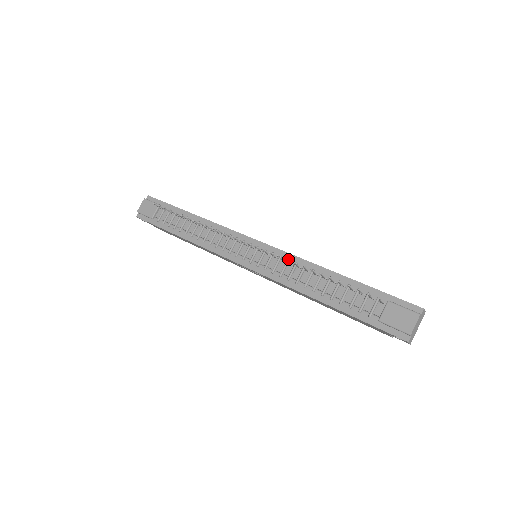
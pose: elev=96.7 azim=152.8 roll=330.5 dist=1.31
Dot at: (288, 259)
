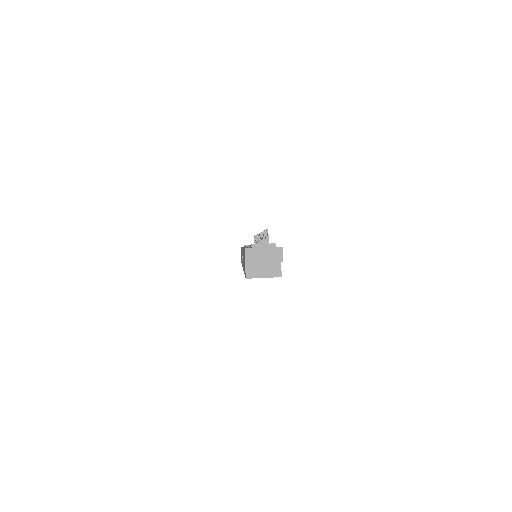
Dot at: occluded
